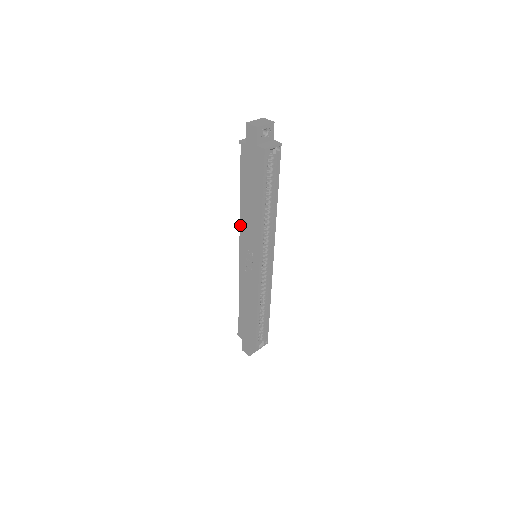
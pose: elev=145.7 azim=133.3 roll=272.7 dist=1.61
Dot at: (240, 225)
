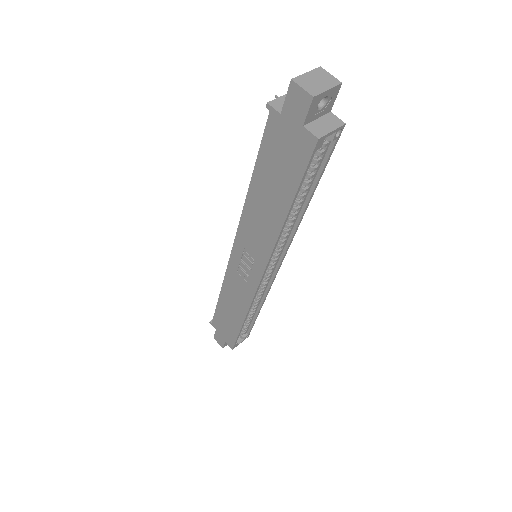
Dot at: (241, 219)
